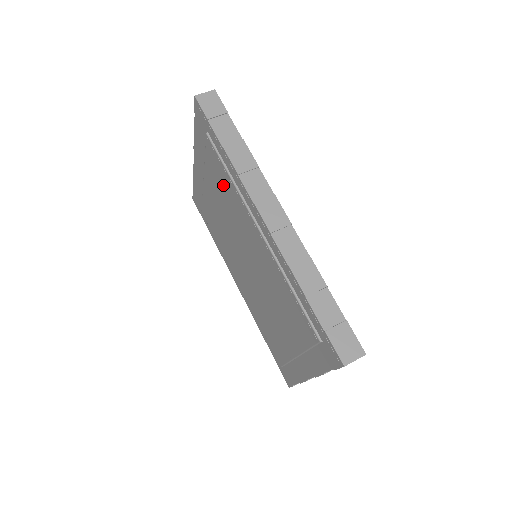
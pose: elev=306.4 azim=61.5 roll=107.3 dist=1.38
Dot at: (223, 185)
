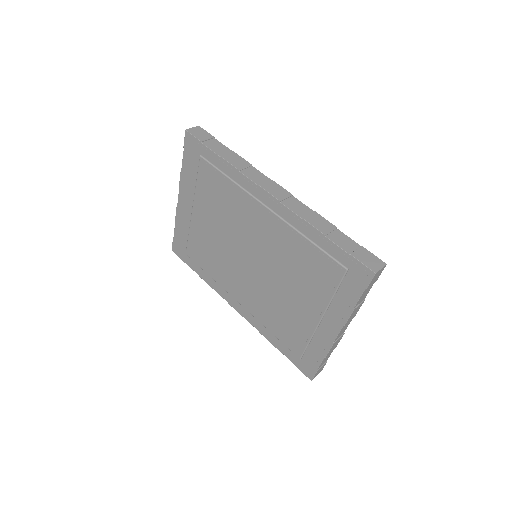
Dot at: (220, 195)
